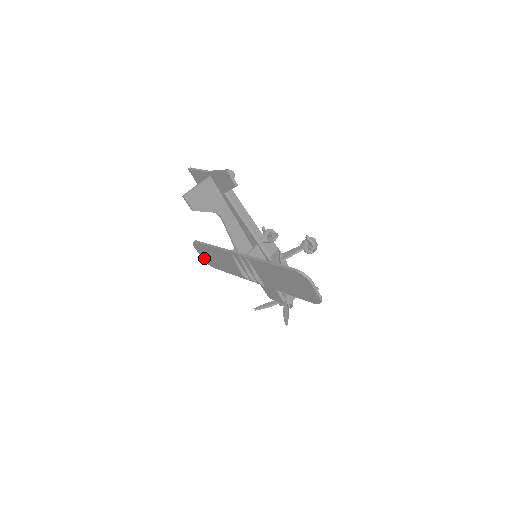
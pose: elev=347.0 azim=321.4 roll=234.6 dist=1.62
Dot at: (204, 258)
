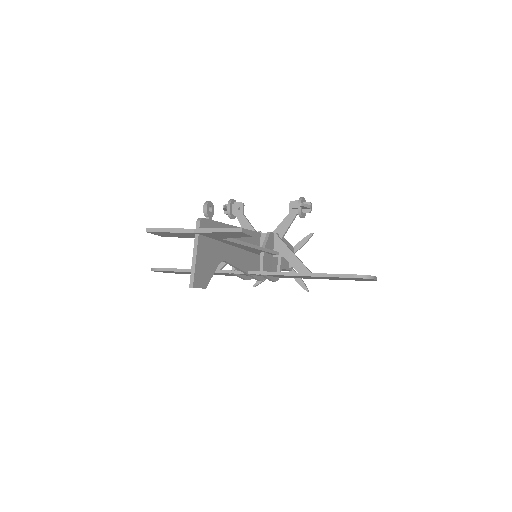
Dot at: occluded
